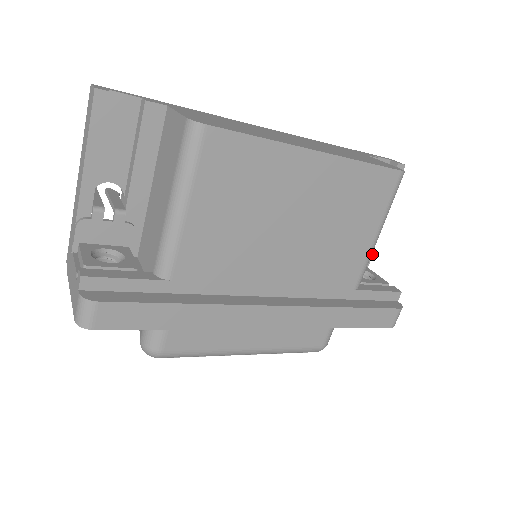
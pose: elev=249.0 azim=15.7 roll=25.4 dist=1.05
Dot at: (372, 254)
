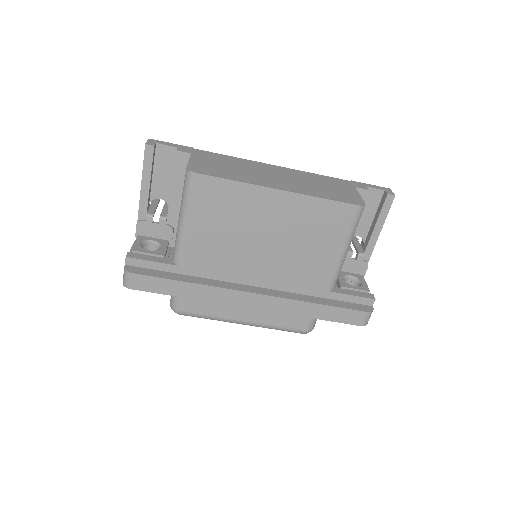
Dot at: occluded
